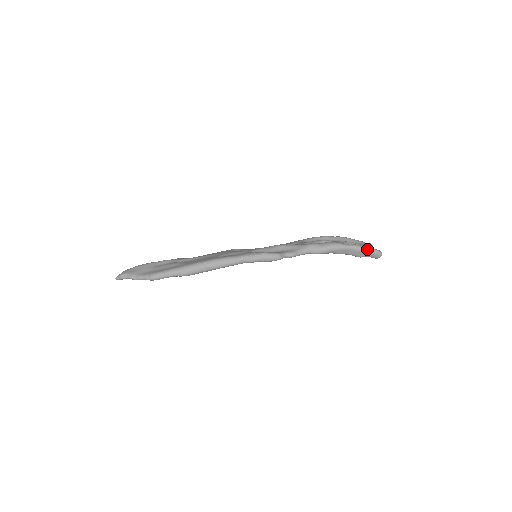
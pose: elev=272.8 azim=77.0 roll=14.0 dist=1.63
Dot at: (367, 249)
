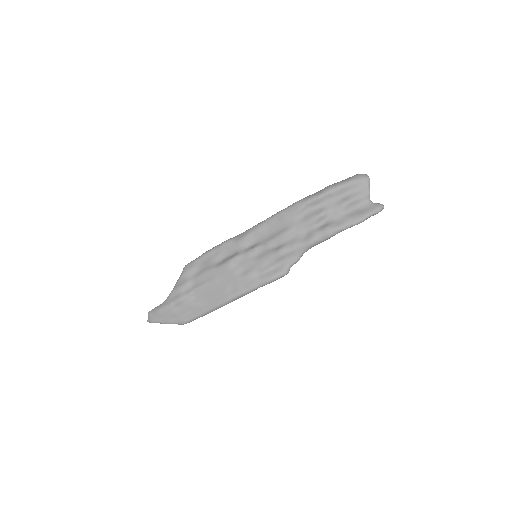
Dot at: occluded
